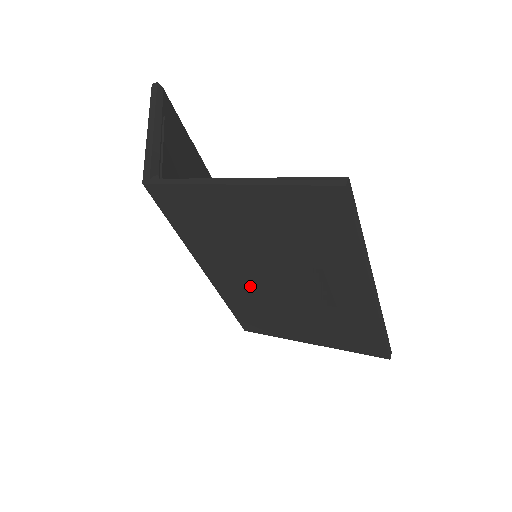
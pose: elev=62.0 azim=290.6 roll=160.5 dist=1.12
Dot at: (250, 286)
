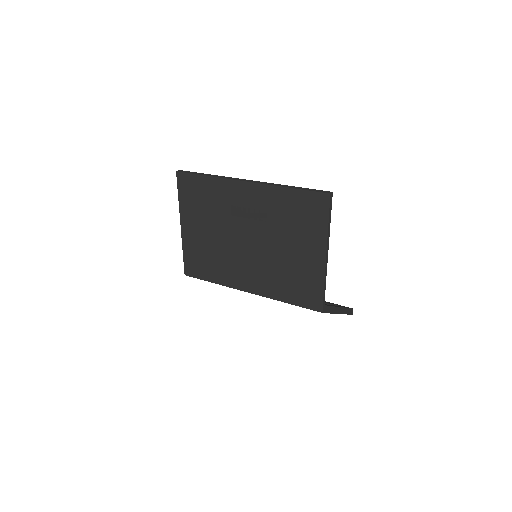
Dot at: (257, 266)
